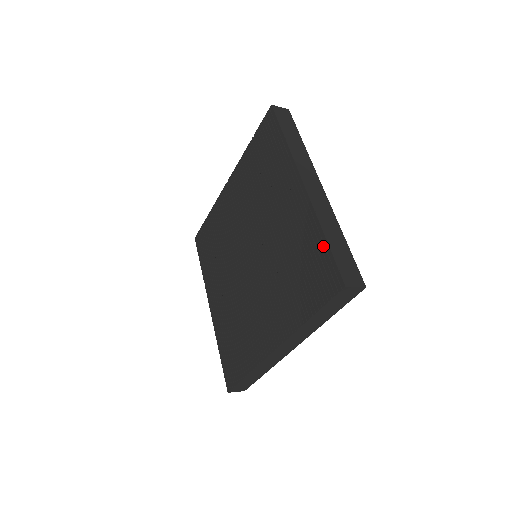
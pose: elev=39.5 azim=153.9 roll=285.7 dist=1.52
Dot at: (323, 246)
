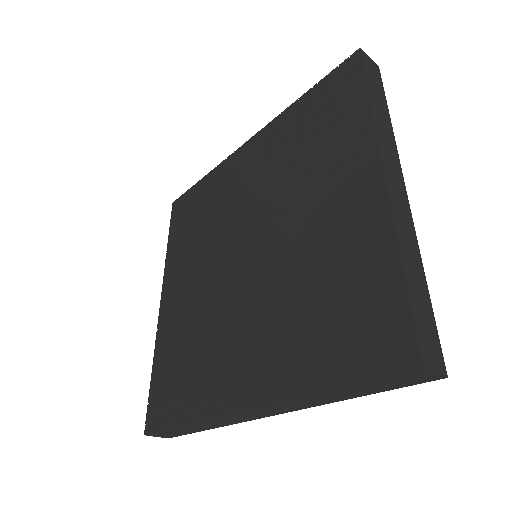
Dot at: (394, 282)
